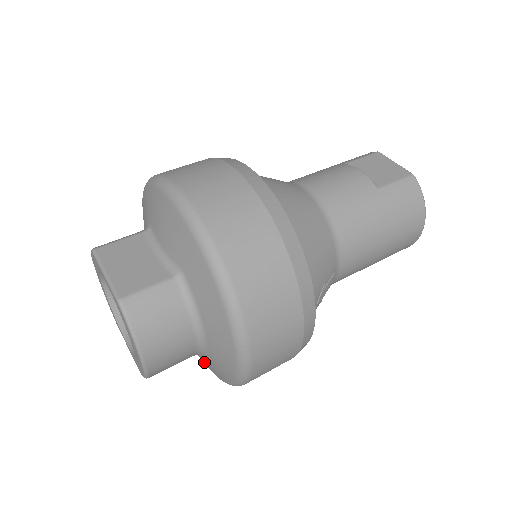
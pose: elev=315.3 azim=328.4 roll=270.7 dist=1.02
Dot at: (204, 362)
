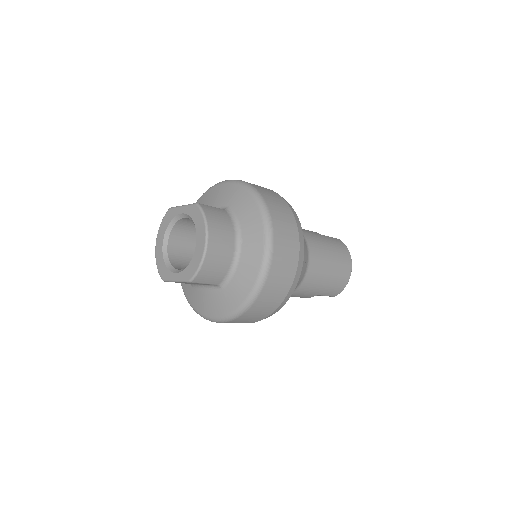
Dot at: (229, 293)
